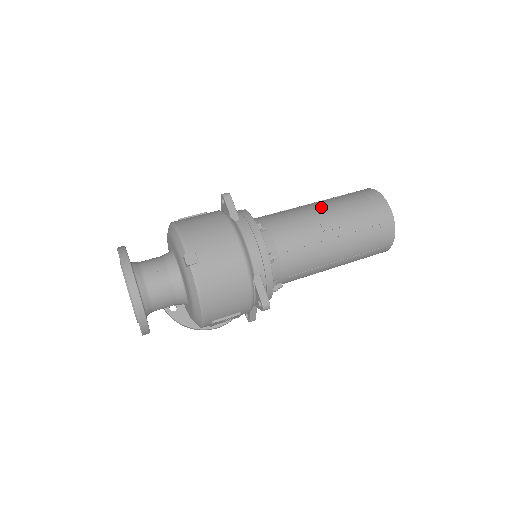
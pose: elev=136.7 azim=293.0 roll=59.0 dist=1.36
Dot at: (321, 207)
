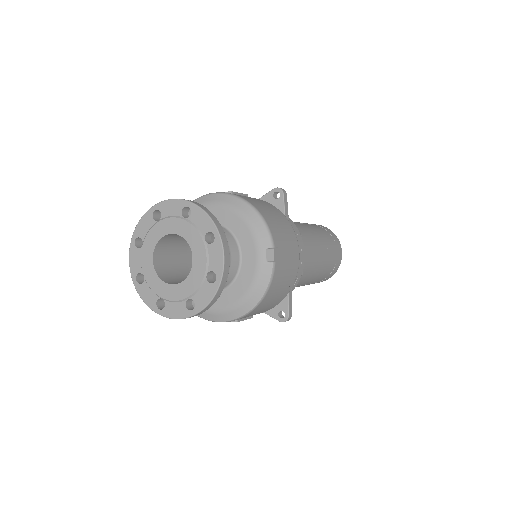
Dot at: (314, 233)
